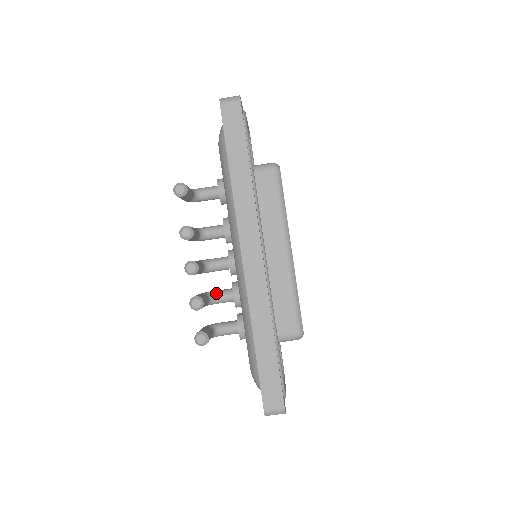
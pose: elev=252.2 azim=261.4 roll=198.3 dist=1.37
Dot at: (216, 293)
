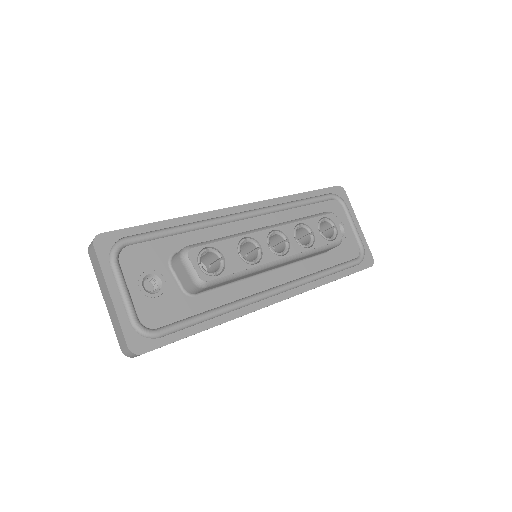
Dot at: occluded
